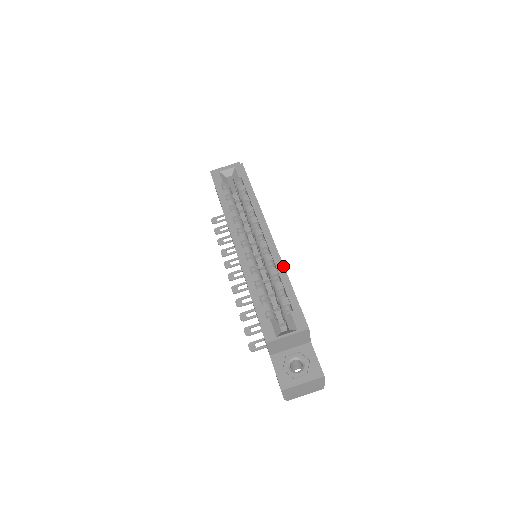
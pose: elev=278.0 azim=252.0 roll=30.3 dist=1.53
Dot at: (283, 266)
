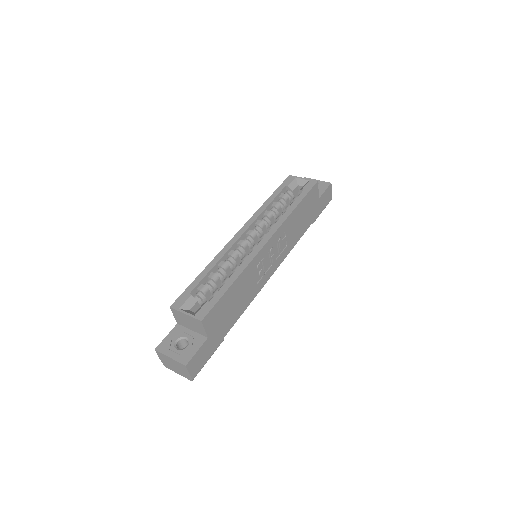
Dot at: (244, 269)
